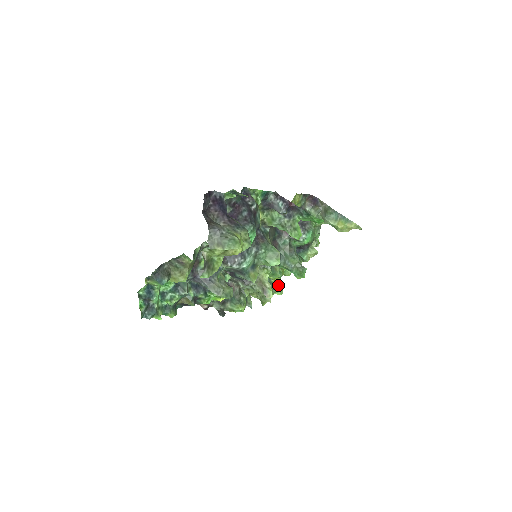
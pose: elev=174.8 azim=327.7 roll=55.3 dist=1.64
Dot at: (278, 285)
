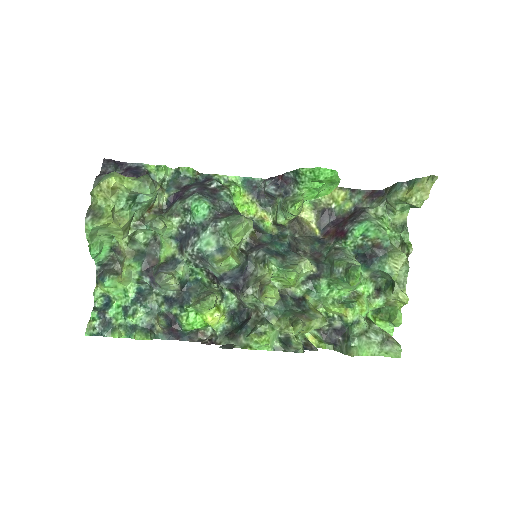
Dot at: (373, 334)
